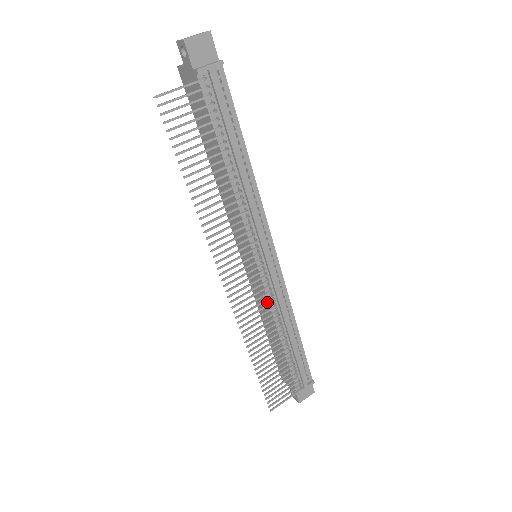
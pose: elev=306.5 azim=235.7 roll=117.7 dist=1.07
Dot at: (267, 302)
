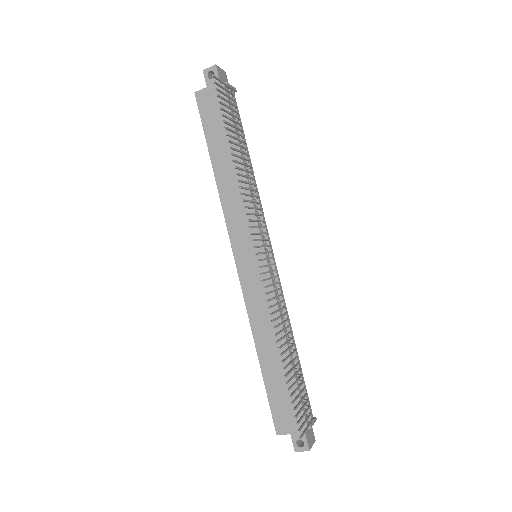
Dot at: (273, 300)
